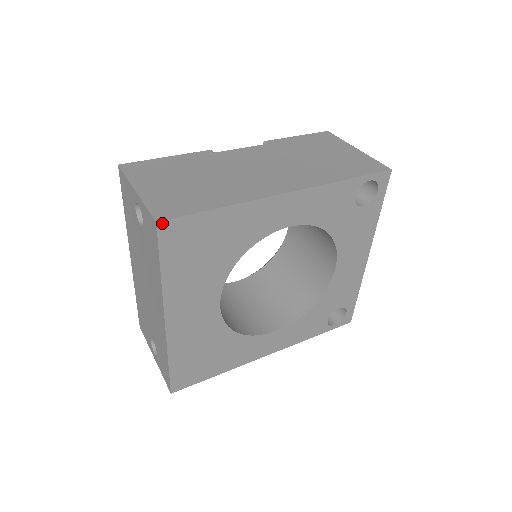
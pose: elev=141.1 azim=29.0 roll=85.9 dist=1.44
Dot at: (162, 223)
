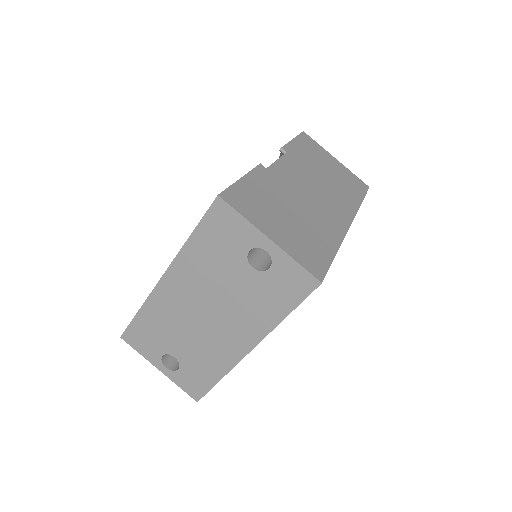
Dot at: (321, 282)
